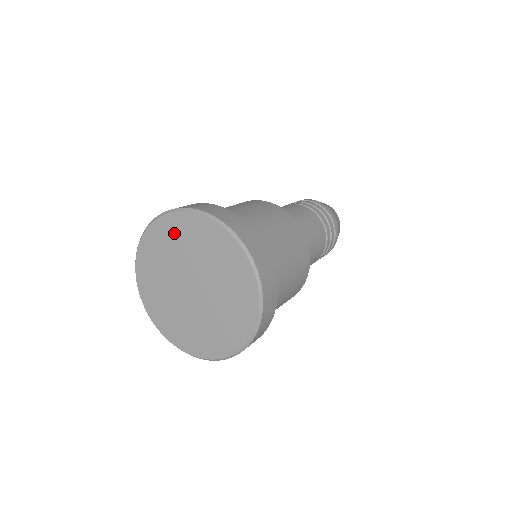
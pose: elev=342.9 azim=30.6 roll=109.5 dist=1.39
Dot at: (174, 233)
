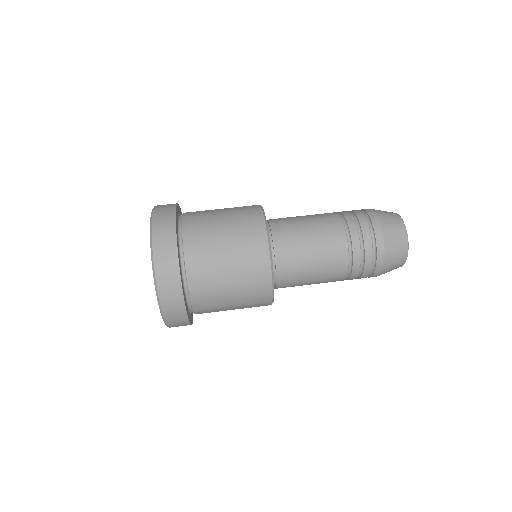
Dot at: occluded
